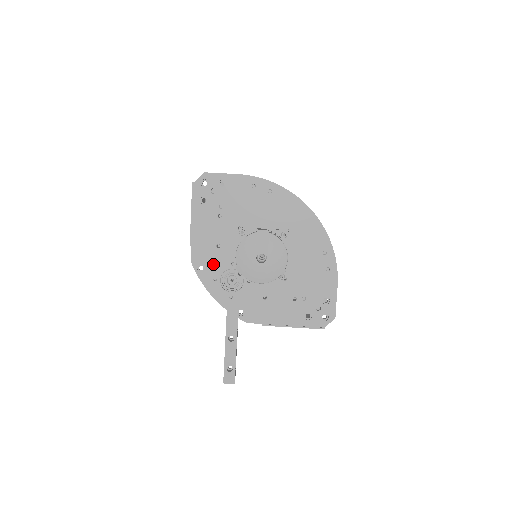
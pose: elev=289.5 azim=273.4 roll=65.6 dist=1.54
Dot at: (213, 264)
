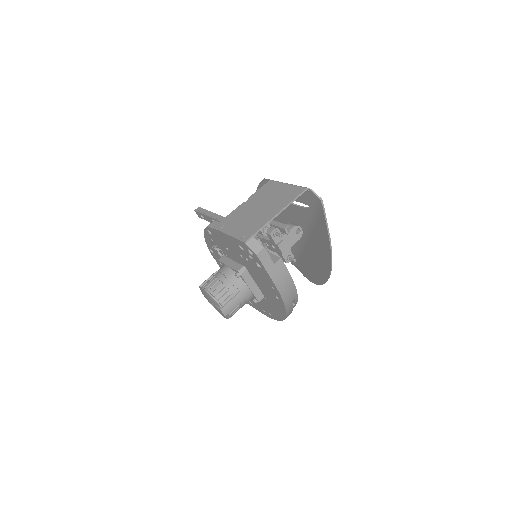
Dot at: (217, 242)
